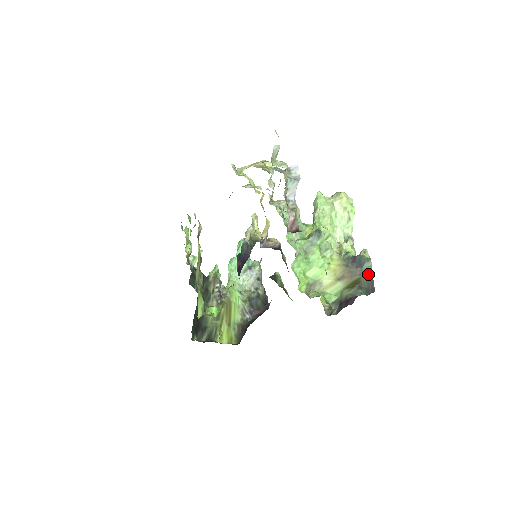
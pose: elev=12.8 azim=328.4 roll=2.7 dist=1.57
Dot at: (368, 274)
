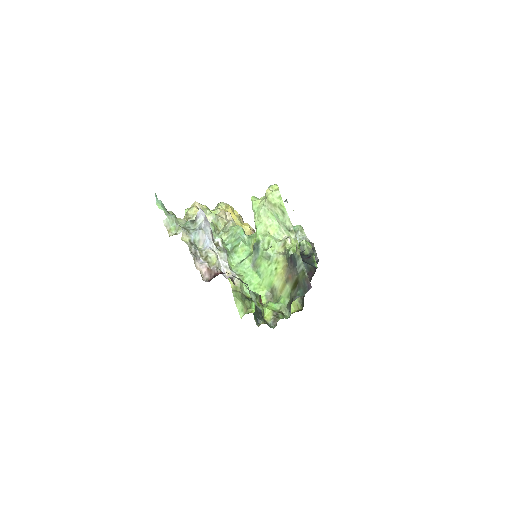
Dot at: (302, 272)
